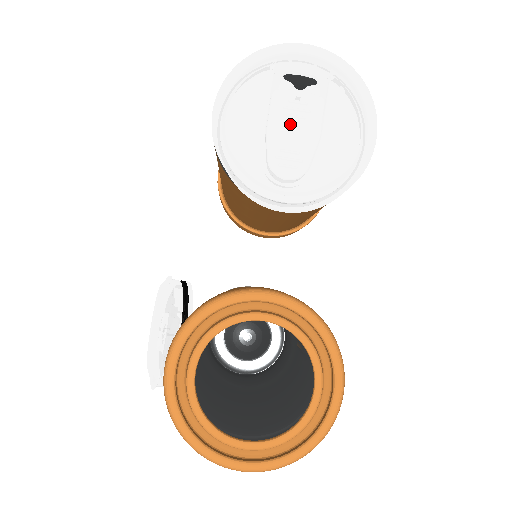
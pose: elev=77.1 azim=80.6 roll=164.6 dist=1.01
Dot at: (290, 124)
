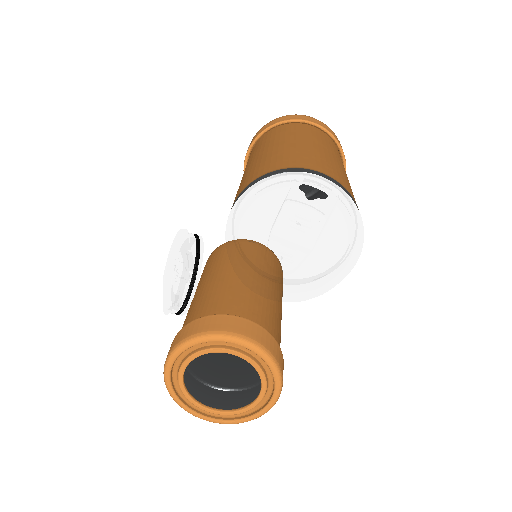
Dot at: (291, 235)
